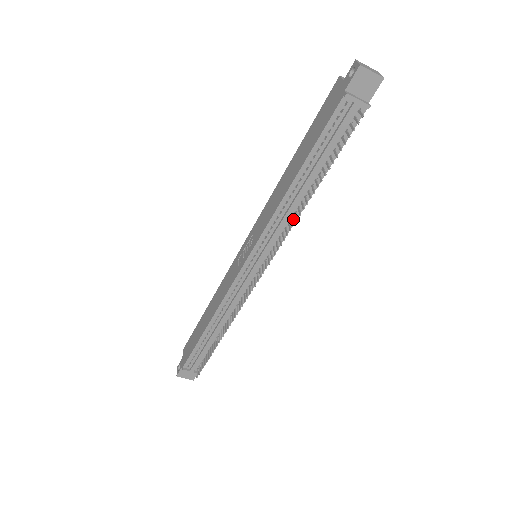
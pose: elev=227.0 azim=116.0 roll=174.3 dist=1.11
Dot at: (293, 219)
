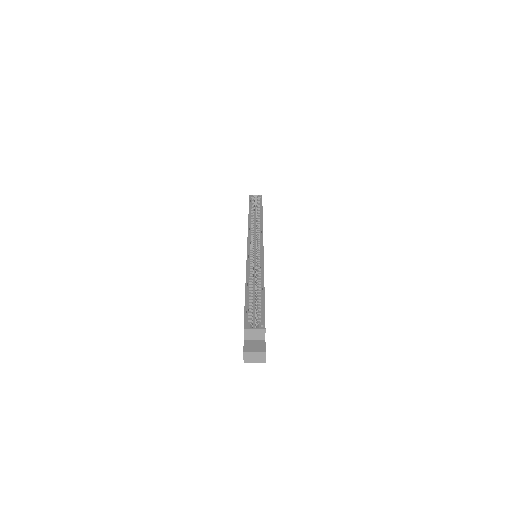
Dot at: occluded
